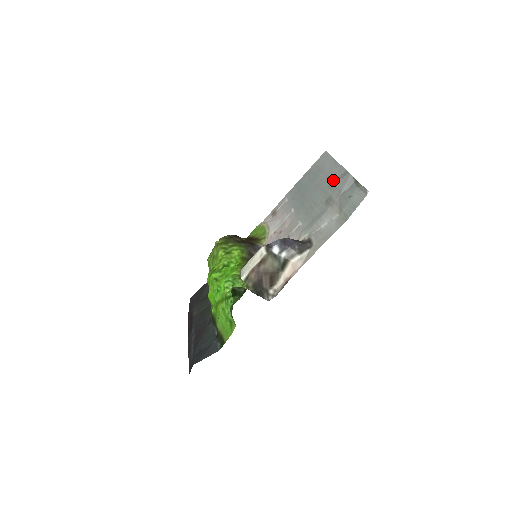
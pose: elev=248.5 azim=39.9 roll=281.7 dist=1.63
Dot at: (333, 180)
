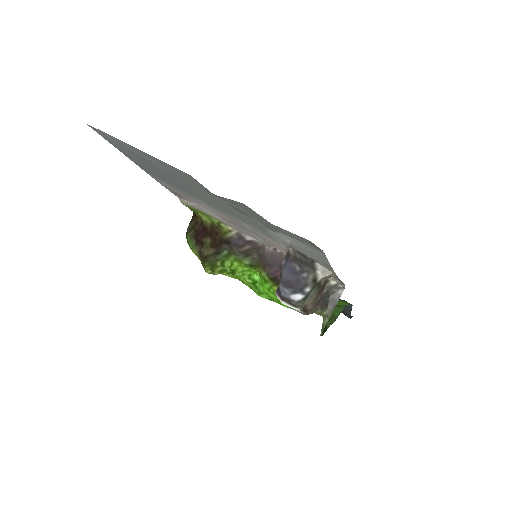
Dot at: (193, 183)
